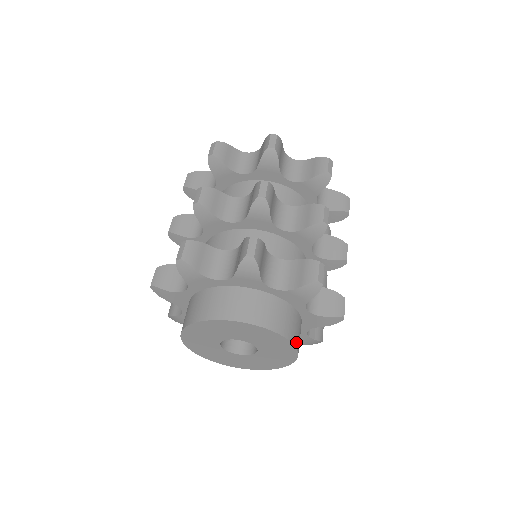
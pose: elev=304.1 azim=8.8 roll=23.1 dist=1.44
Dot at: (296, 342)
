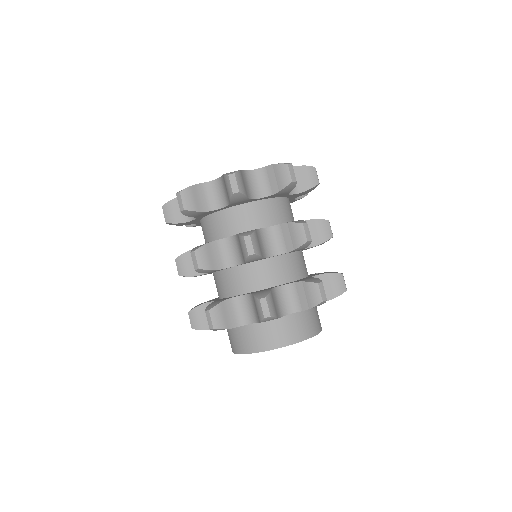
Dot at: (298, 338)
